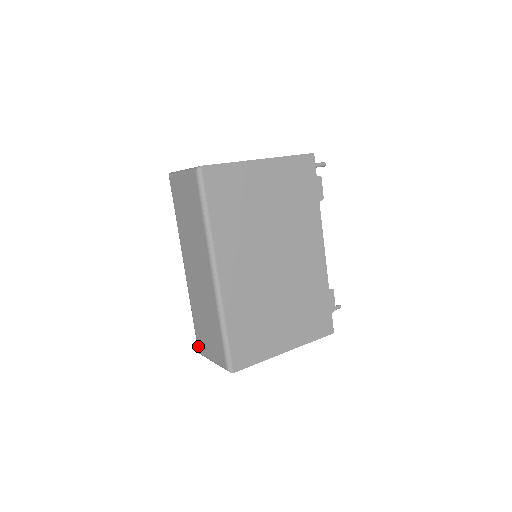
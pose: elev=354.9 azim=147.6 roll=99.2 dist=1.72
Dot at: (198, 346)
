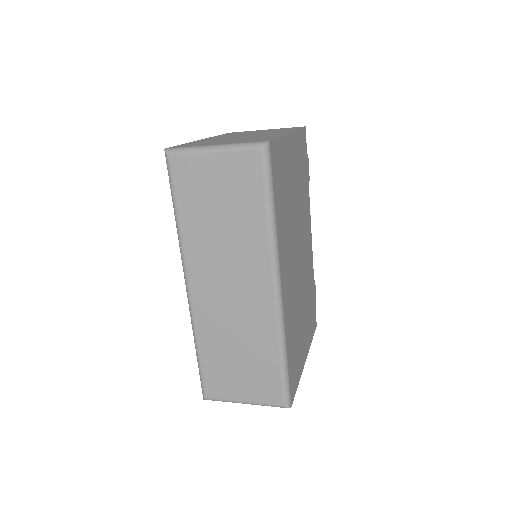
Dot at: (207, 390)
